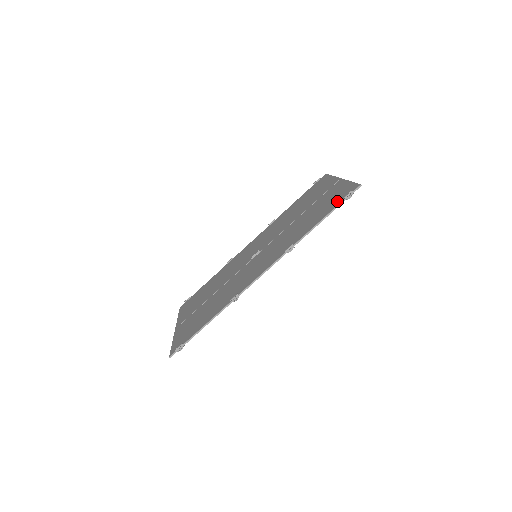
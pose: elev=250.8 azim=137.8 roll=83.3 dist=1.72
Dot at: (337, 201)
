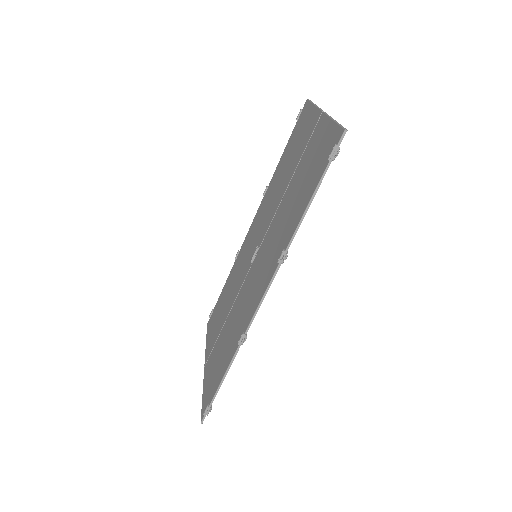
Dot at: (321, 164)
